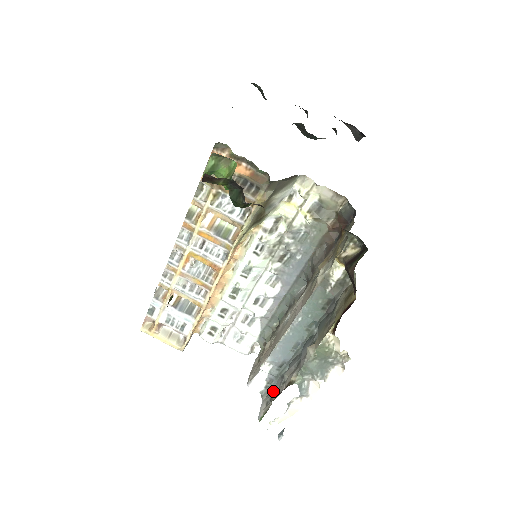
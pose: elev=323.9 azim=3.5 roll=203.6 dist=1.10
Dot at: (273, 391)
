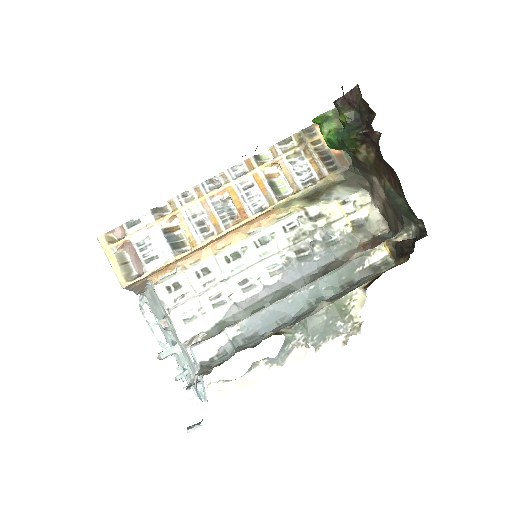
Dot at: occluded
